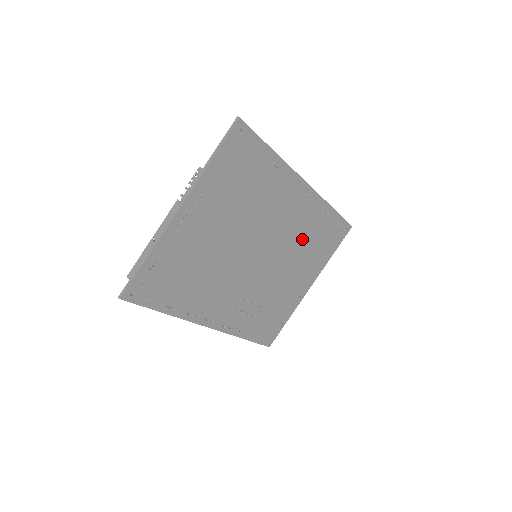
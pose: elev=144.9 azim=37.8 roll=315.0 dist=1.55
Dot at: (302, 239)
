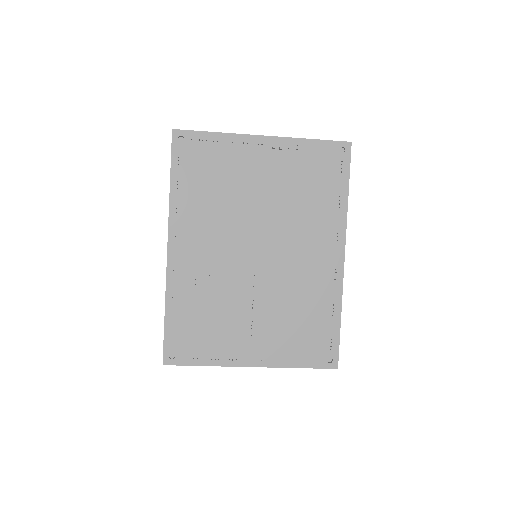
Dot at: (295, 301)
